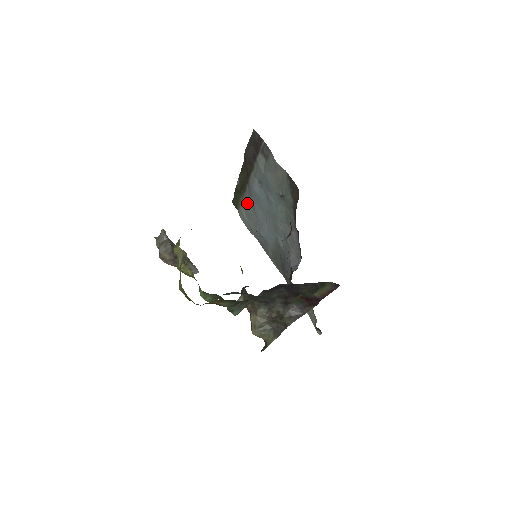
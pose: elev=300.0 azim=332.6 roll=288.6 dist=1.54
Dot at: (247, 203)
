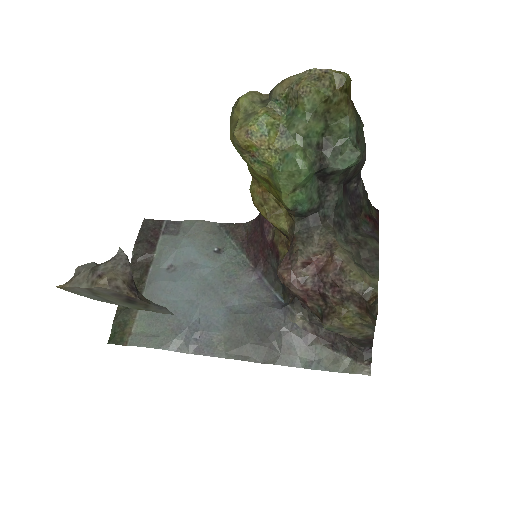
Dot at: (147, 316)
